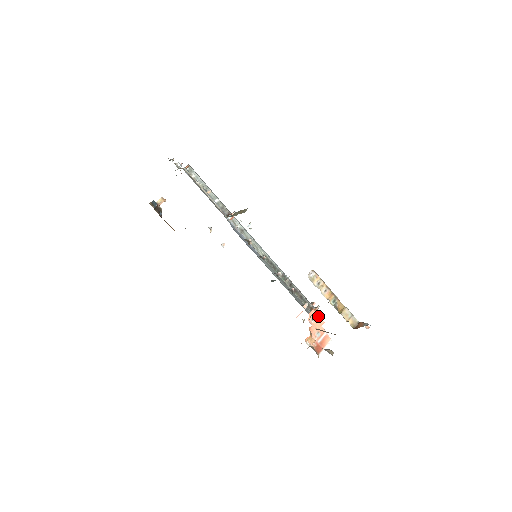
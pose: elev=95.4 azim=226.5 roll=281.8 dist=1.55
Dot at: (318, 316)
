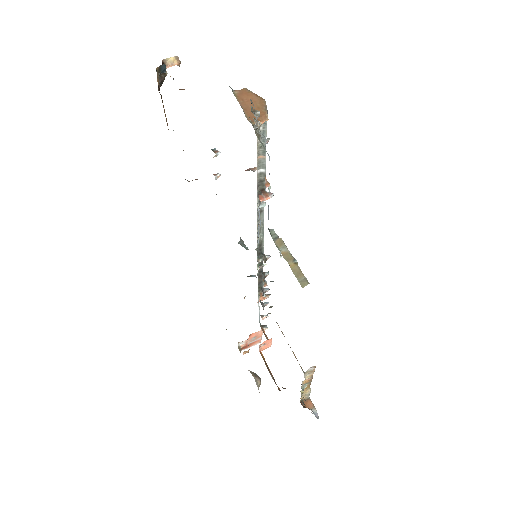
Dot at: (271, 342)
